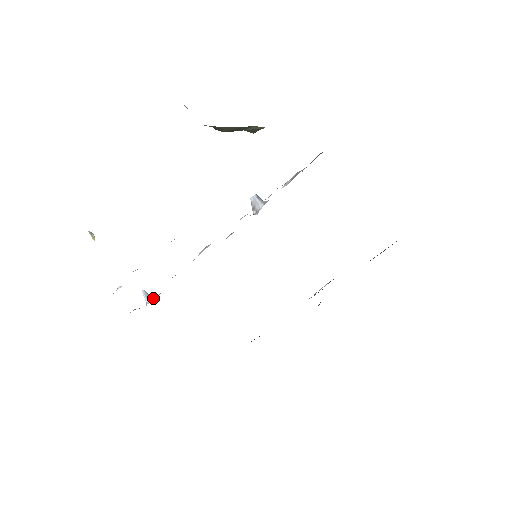
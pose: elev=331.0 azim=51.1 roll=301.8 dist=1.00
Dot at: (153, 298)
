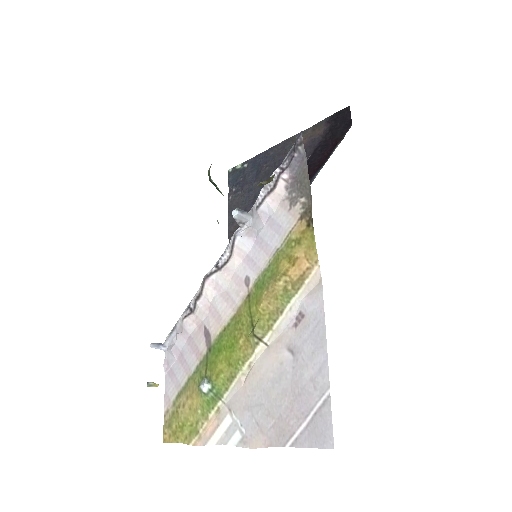
Dot at: (165, 342)
